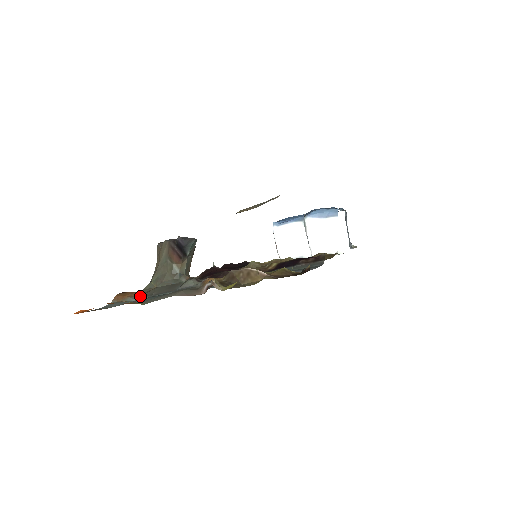
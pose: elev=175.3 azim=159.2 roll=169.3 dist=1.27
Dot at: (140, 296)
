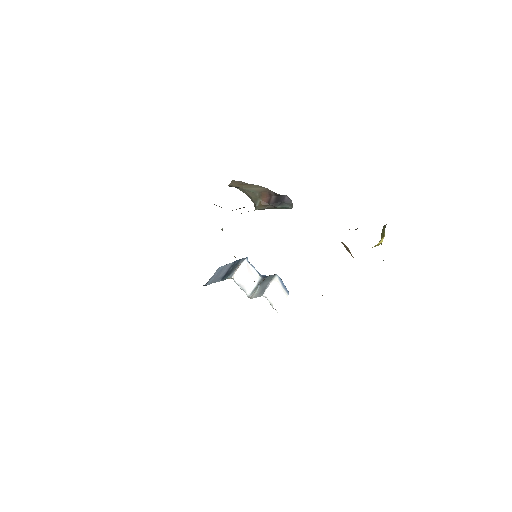
Dot at: occluded
